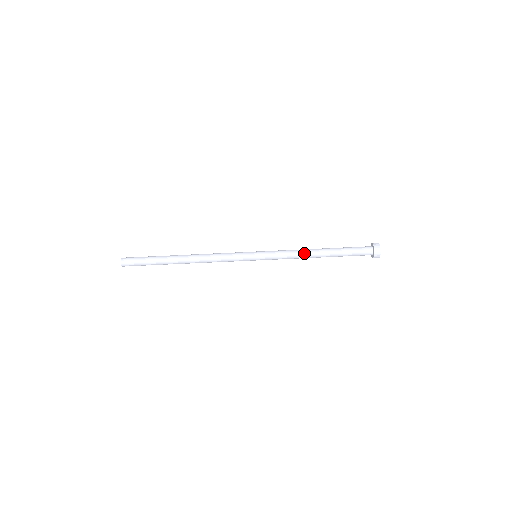
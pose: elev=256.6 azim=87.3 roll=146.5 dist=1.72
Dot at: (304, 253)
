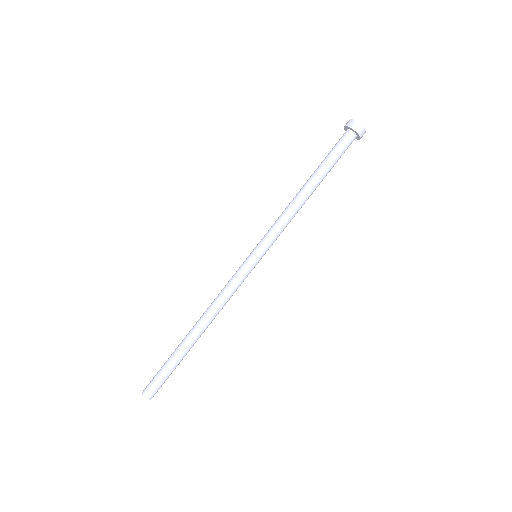
Dot at: (294, 204)
